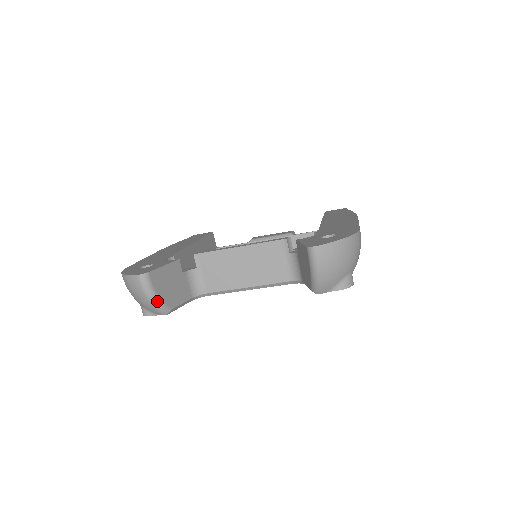
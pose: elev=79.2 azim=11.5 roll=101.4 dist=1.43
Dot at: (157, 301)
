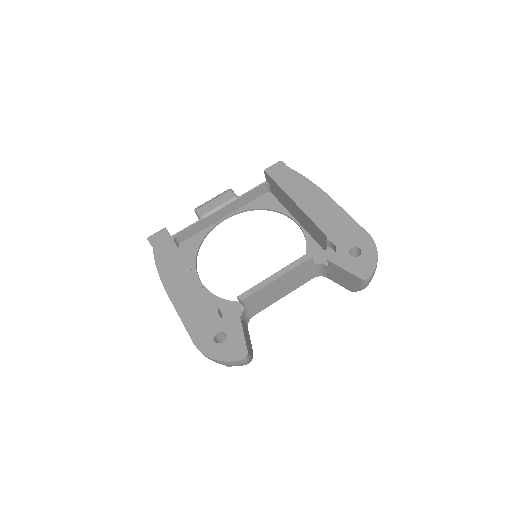
Dot at: occluded
